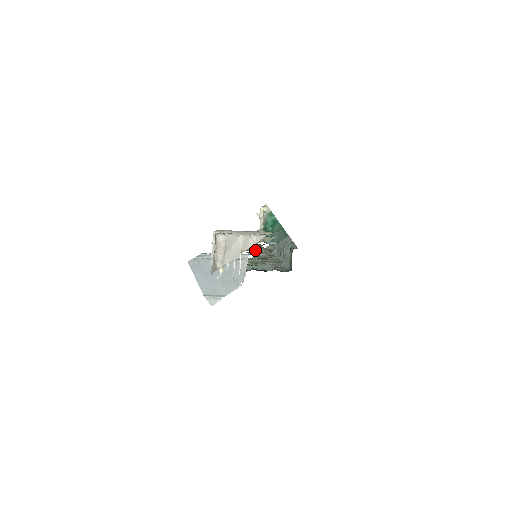
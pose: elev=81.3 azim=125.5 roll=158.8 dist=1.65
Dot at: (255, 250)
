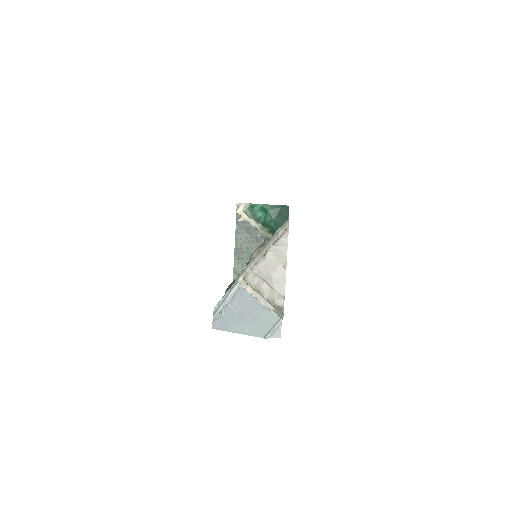
Dot at: occluded
